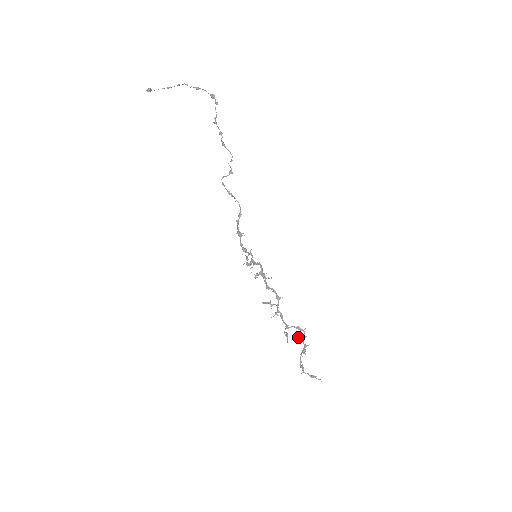
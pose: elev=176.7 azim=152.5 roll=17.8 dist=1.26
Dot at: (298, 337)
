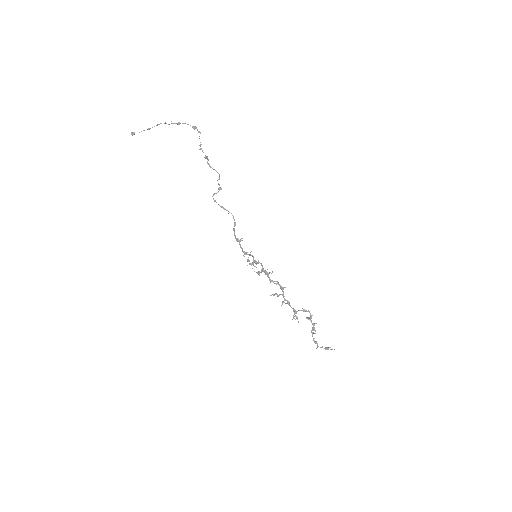
Dot at: (306, 318)
